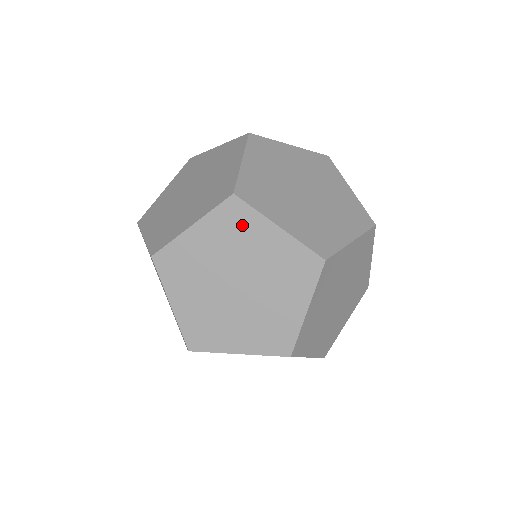
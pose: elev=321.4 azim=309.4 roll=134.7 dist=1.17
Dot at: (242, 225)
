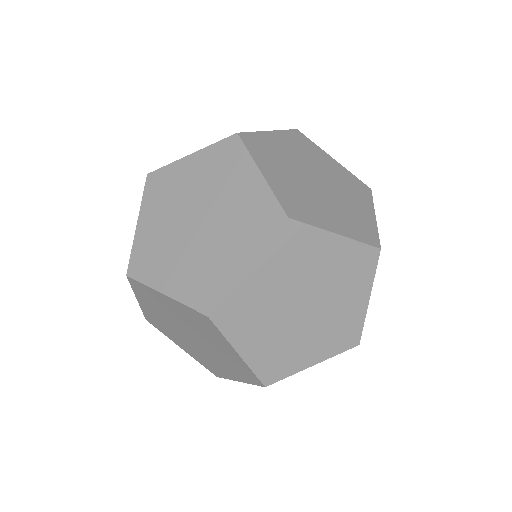
Dot at: (301, 246)
